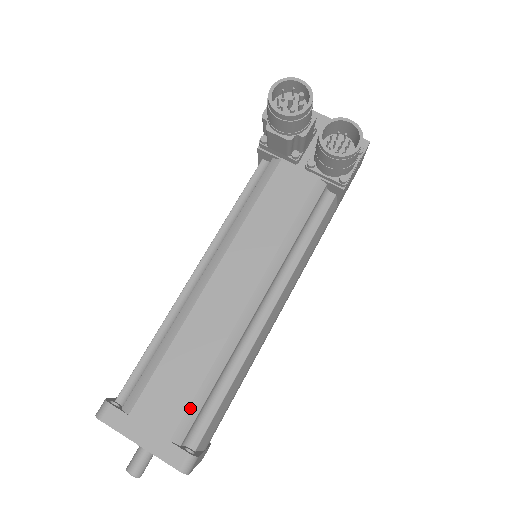
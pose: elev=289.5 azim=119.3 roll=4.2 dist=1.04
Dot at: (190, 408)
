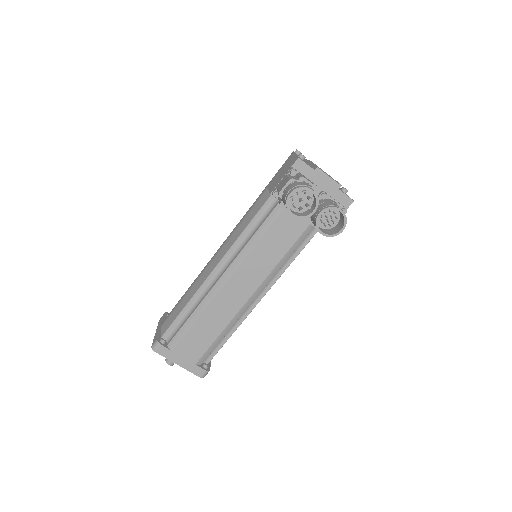
Dot at: (208, 350)
